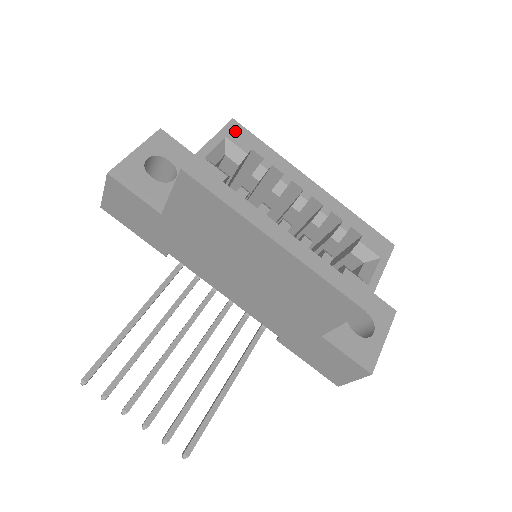
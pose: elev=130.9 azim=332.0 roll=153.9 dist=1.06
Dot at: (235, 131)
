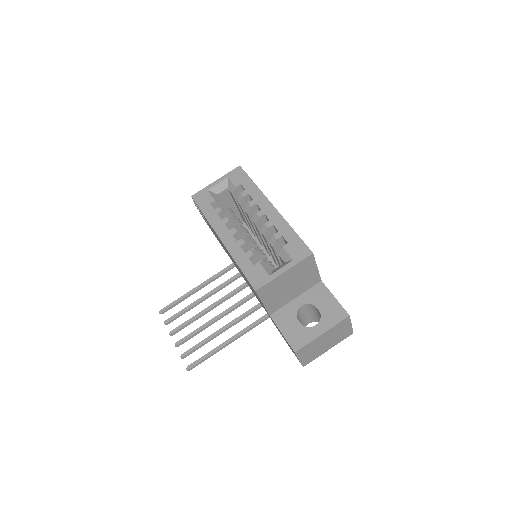
Dot at: (236, 173)
